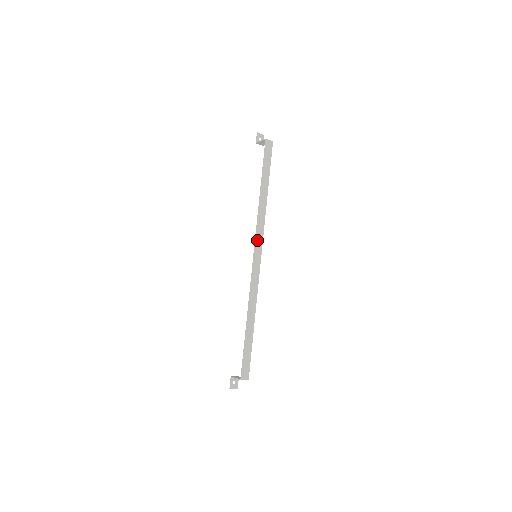
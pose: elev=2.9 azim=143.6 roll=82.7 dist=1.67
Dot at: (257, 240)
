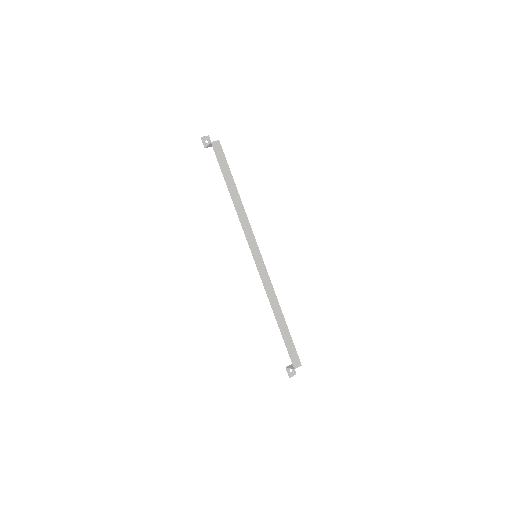
Dot at: (250, 242)
